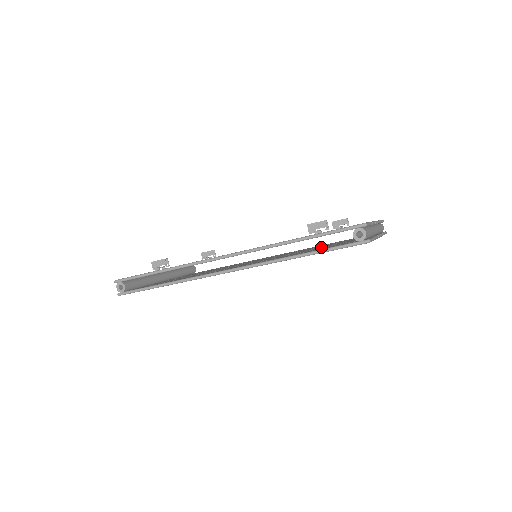
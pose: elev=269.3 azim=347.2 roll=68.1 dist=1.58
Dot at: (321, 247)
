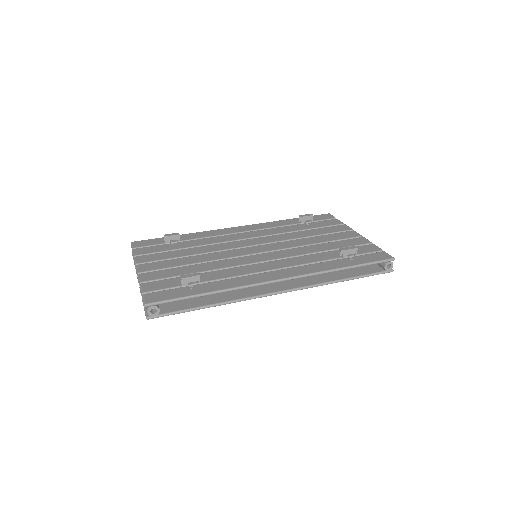
Dot at: occluded
